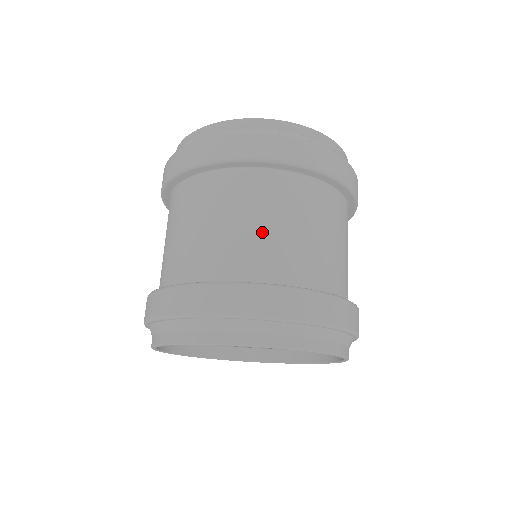
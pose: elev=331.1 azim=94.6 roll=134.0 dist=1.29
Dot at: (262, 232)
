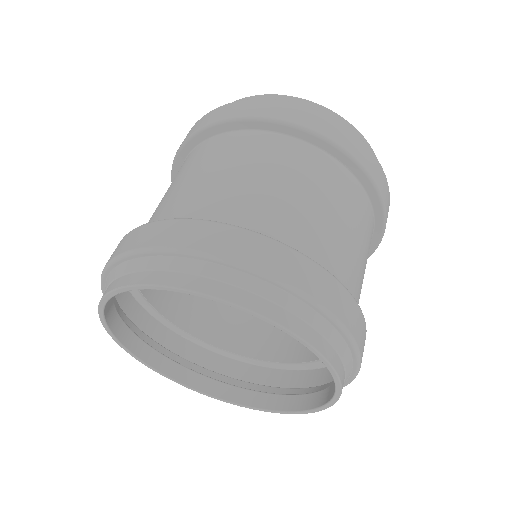
Dot at: (263, 187)
